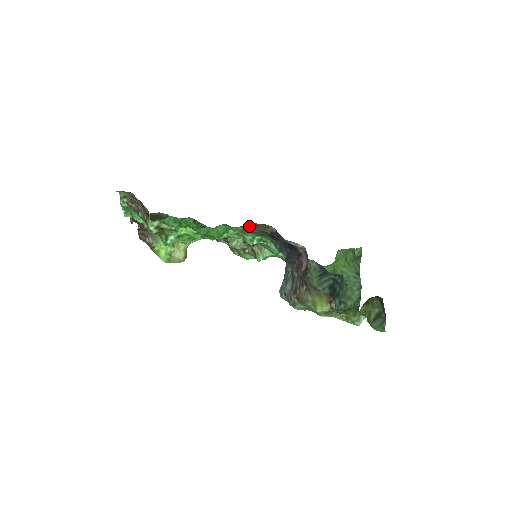
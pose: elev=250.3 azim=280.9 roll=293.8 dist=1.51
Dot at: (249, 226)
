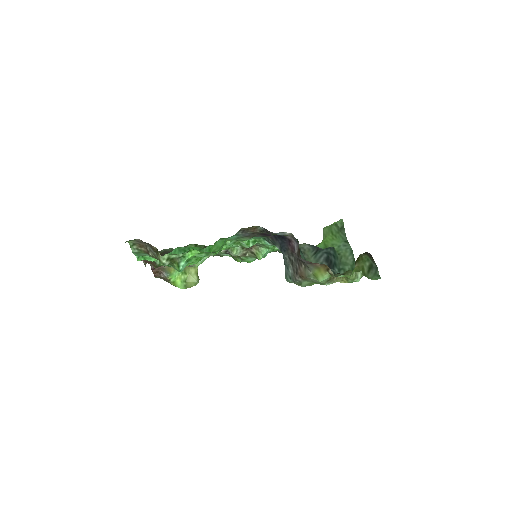
Dot at: (241, 232)
